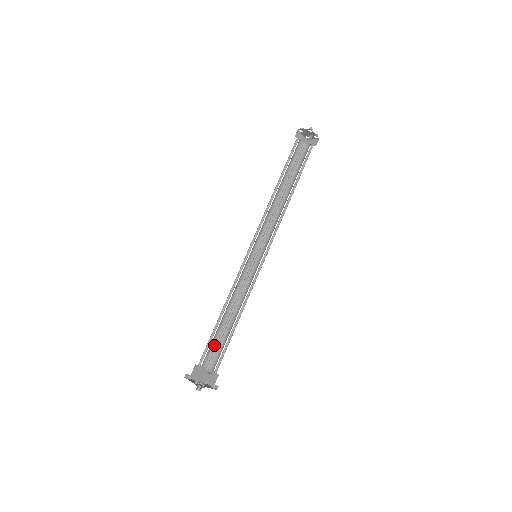
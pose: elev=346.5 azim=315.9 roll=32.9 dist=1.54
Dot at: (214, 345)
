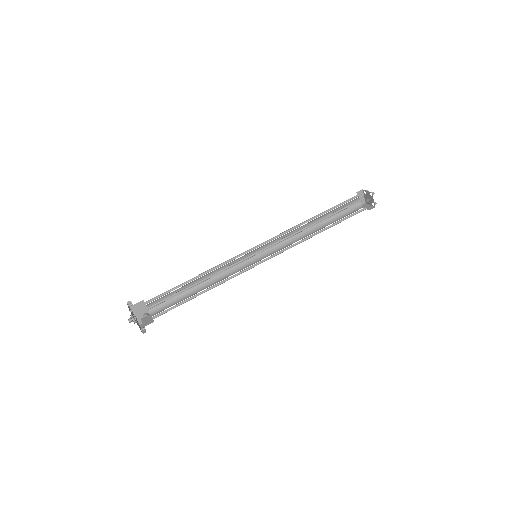
Dot at: (170, 298)
